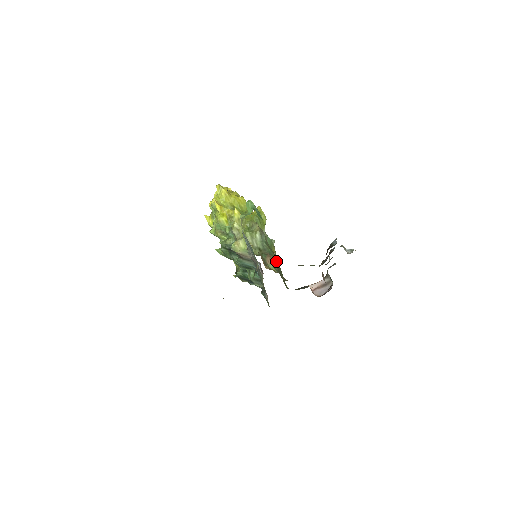
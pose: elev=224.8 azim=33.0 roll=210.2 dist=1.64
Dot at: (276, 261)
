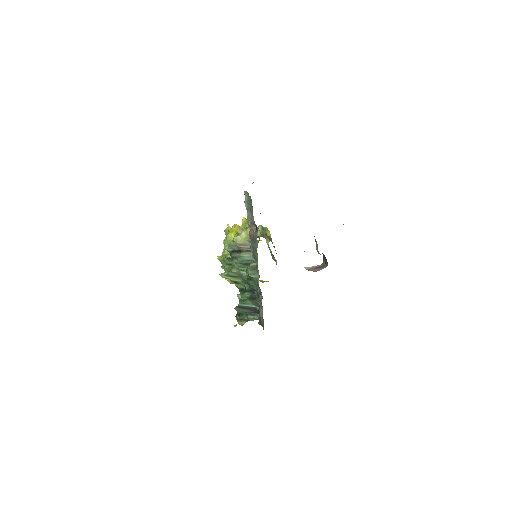
Dot at: (273, 246)
